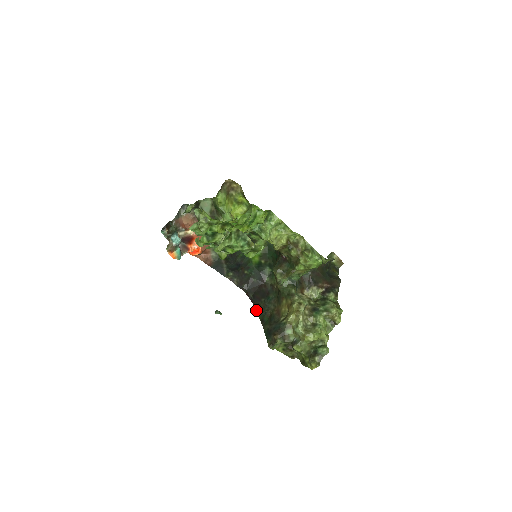
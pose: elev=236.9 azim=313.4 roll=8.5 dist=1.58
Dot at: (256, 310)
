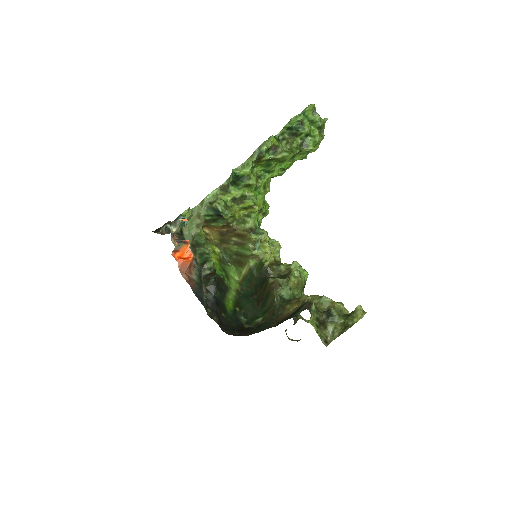
Dot at: (253, 333)
